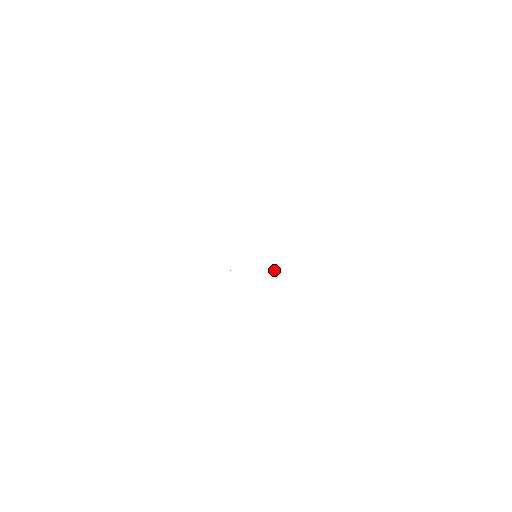
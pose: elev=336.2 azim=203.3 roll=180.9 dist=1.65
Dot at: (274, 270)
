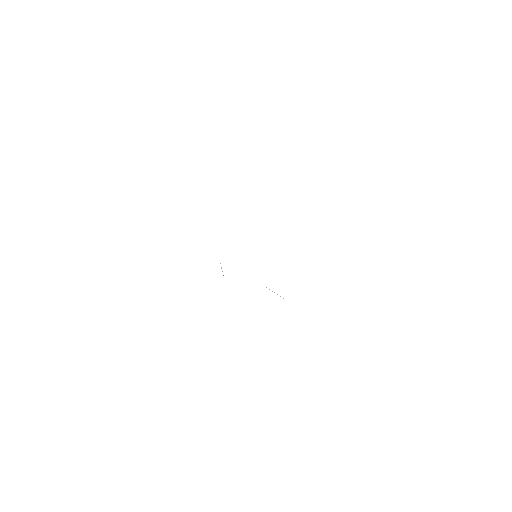
Dot at: (277, 294)
